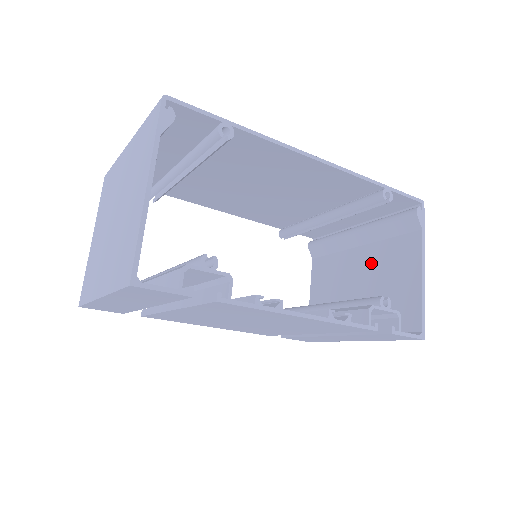
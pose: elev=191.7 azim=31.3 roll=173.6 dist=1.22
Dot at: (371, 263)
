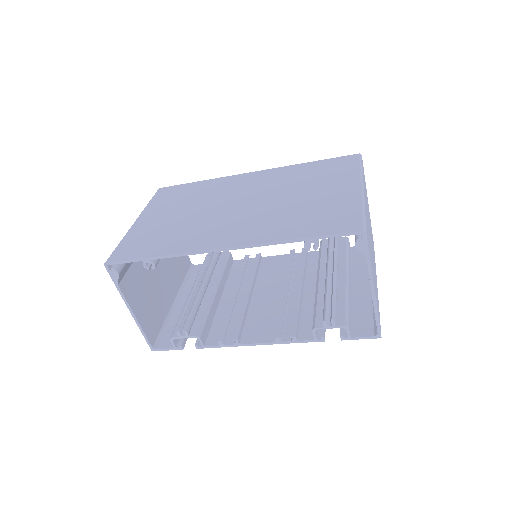
Dot at: occluded
